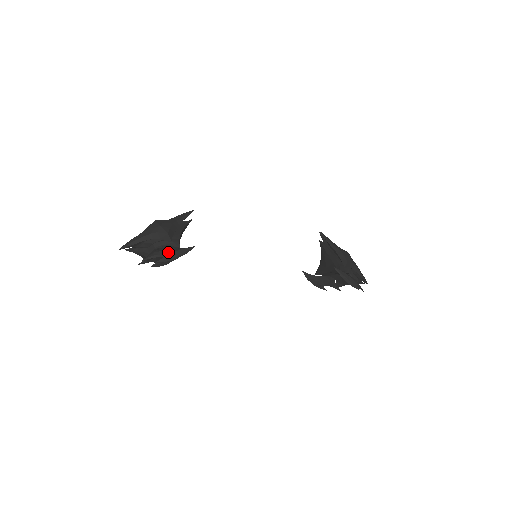
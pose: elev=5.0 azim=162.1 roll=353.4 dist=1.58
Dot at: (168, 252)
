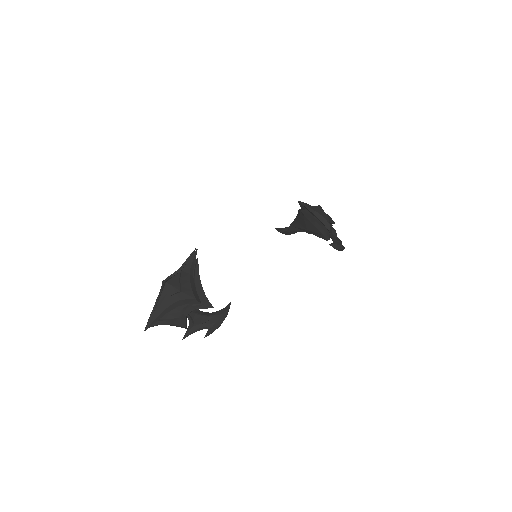
Dot at: (211, 323)
